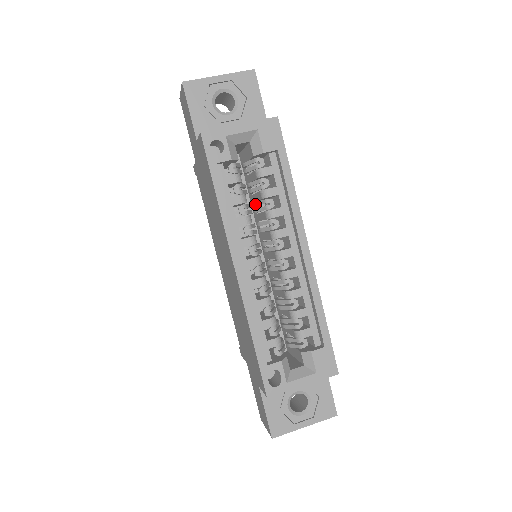
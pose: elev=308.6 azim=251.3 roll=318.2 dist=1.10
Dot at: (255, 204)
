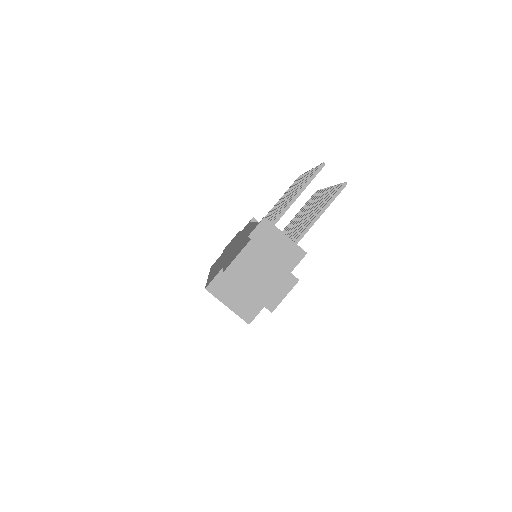
Dot at: occluded
